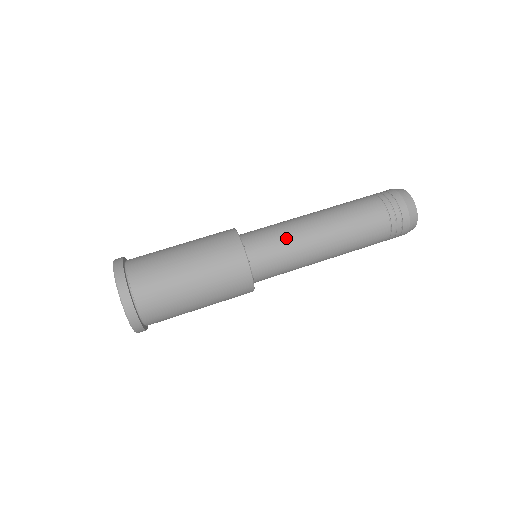
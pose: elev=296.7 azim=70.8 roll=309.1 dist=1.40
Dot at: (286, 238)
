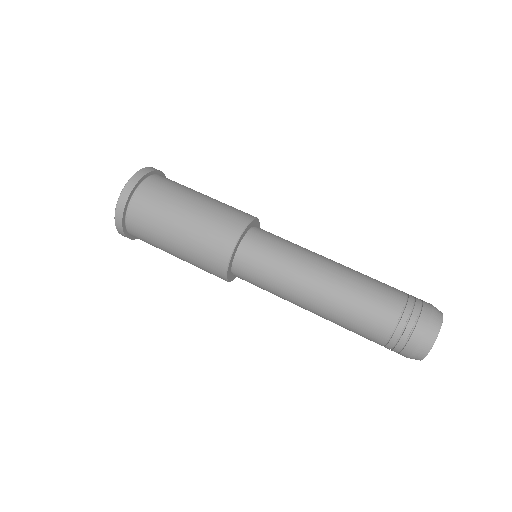
Dot at: (280, 269)
